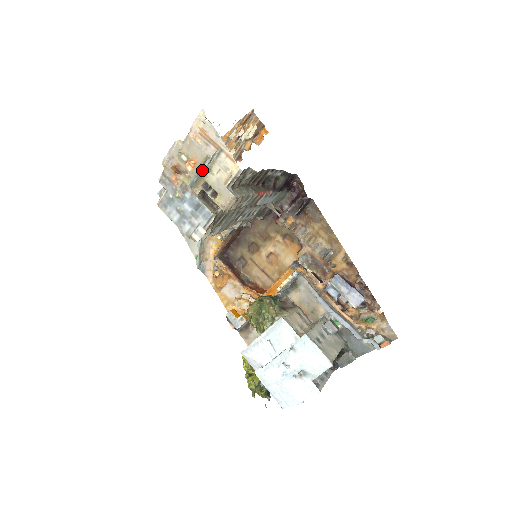
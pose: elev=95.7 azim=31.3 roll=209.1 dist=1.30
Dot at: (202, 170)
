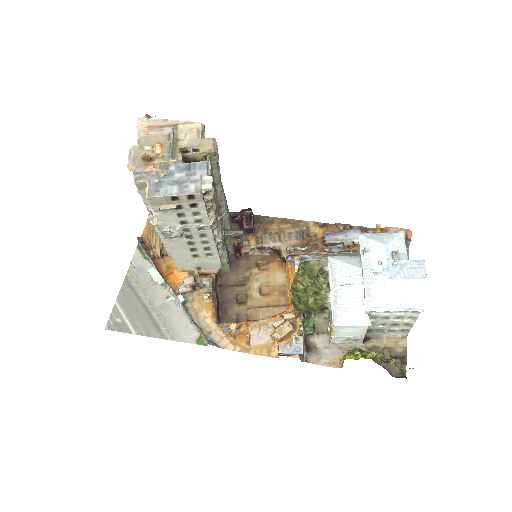
Dot at: (172, 141)
